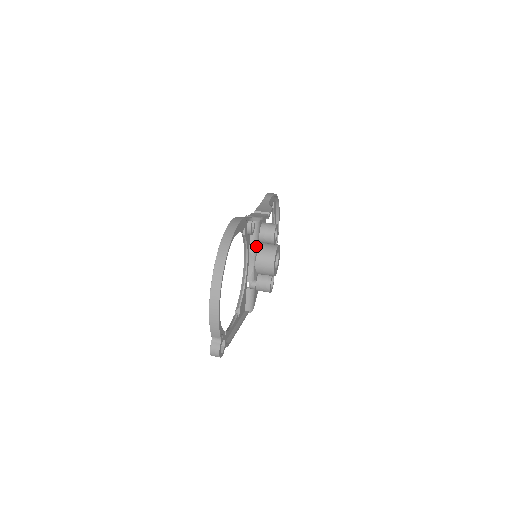
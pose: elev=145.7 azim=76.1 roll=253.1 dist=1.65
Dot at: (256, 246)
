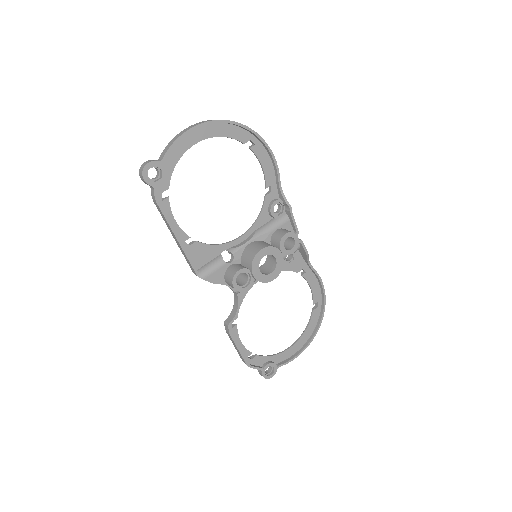
Dot at: (265, 232)
